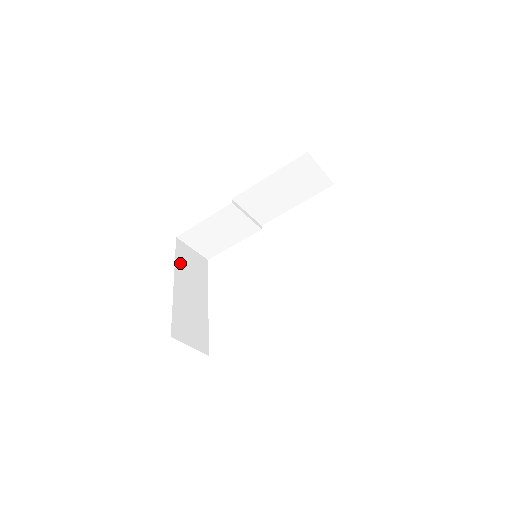
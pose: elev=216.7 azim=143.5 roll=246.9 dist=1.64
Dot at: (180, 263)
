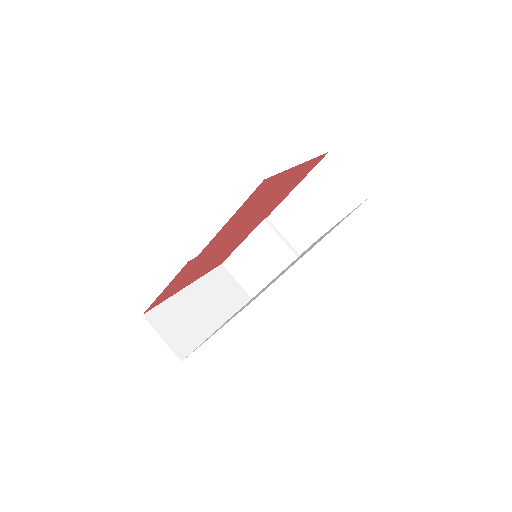
Dot at: (210, 280)
